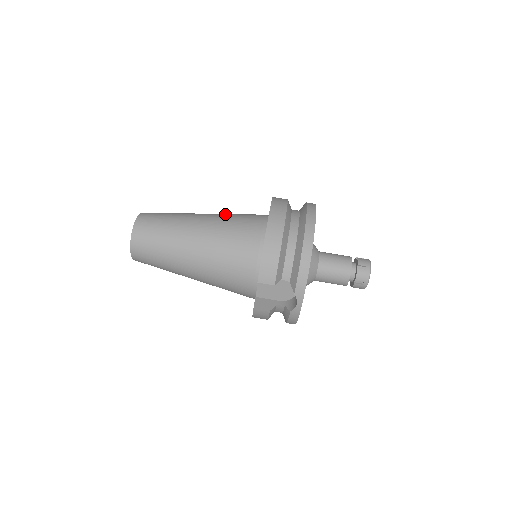
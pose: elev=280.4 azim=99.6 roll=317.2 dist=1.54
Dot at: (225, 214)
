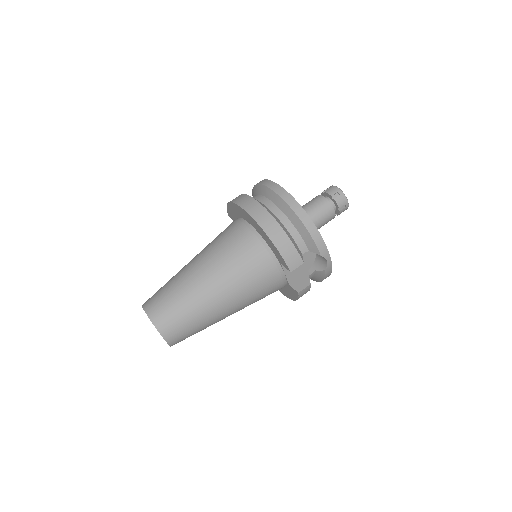
Dot at: (208, 247)
